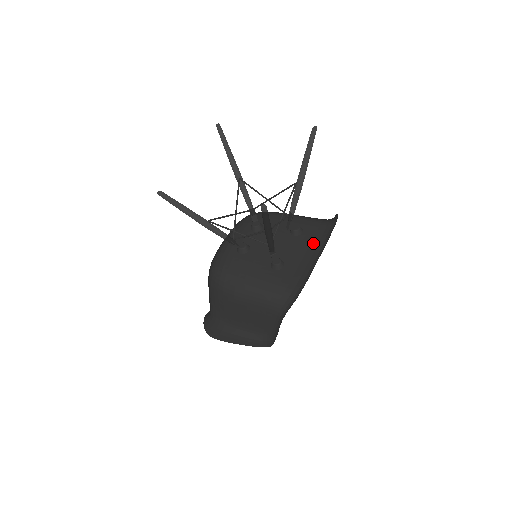
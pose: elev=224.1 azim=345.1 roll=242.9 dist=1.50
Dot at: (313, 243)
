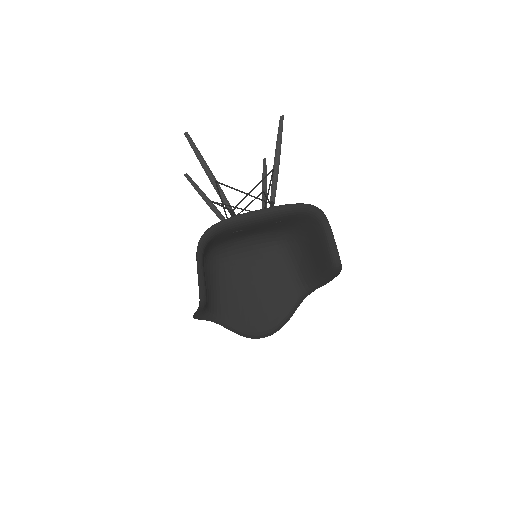
Dot at: (275, 220)
